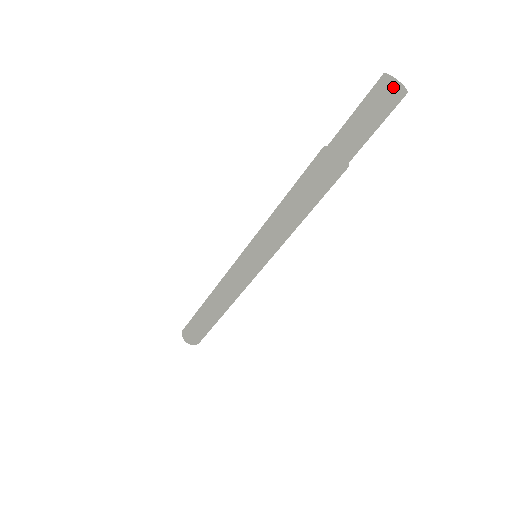
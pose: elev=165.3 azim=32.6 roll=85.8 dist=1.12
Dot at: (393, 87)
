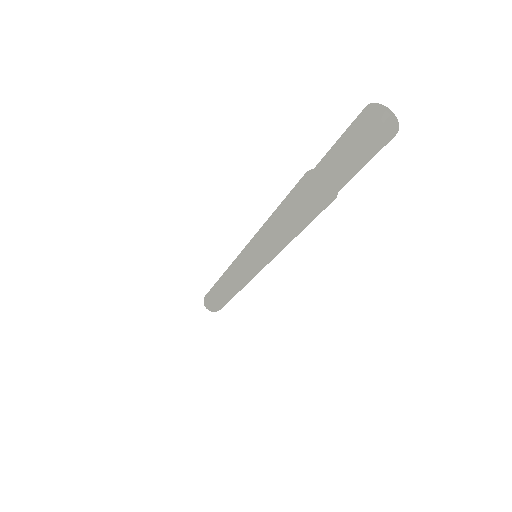
Dot at: (377, 135)
